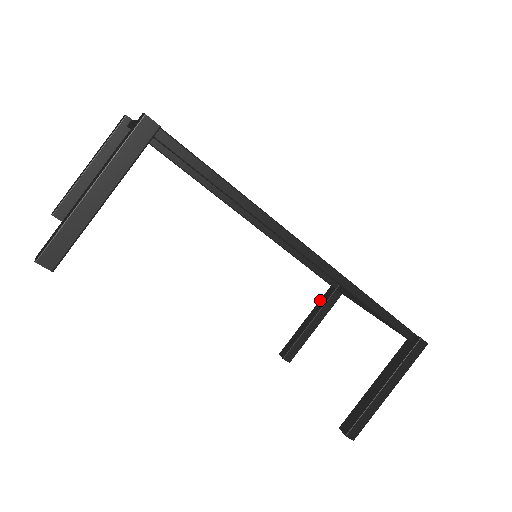
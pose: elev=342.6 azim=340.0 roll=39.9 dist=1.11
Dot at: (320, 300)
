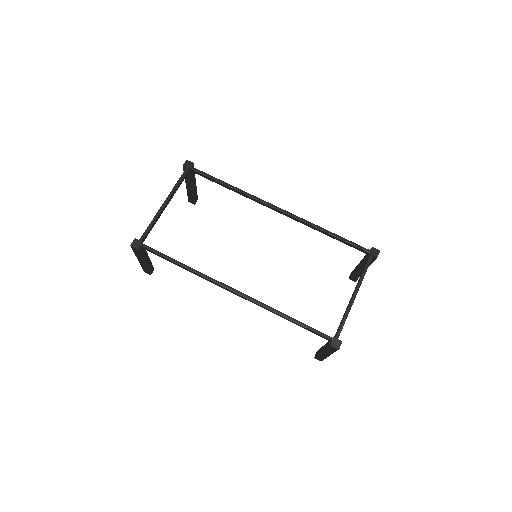
Dot at: (365, 255)
